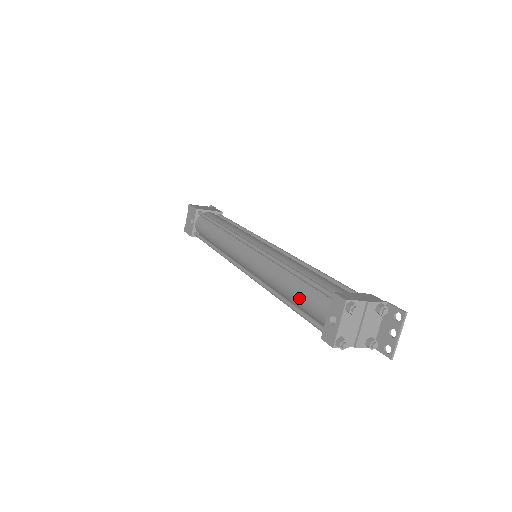
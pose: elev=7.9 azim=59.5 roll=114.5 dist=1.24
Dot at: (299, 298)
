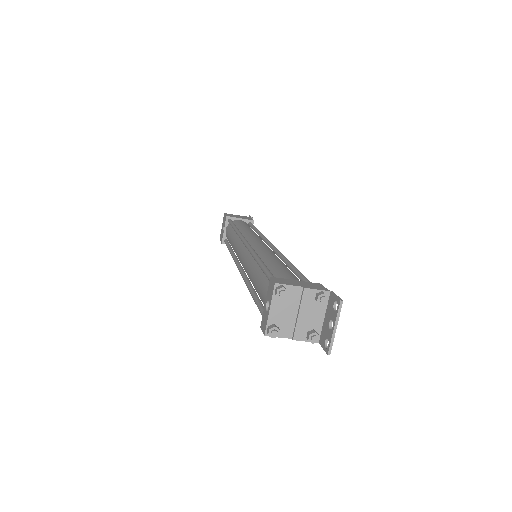
Dot at: (258, 288)
